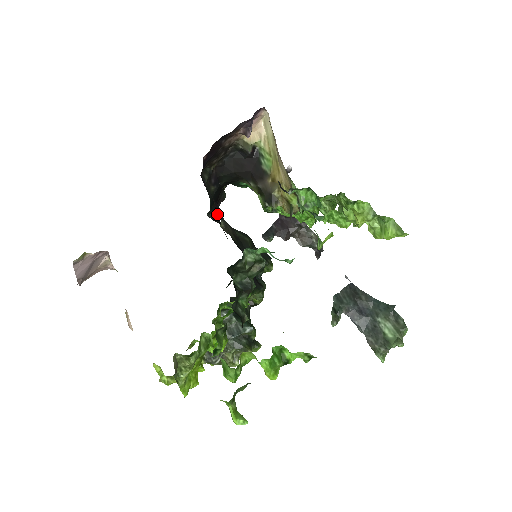
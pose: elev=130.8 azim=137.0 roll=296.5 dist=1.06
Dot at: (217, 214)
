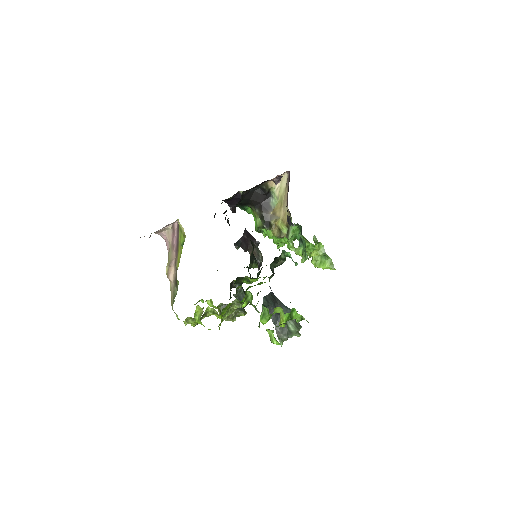
Dot at: occluded
